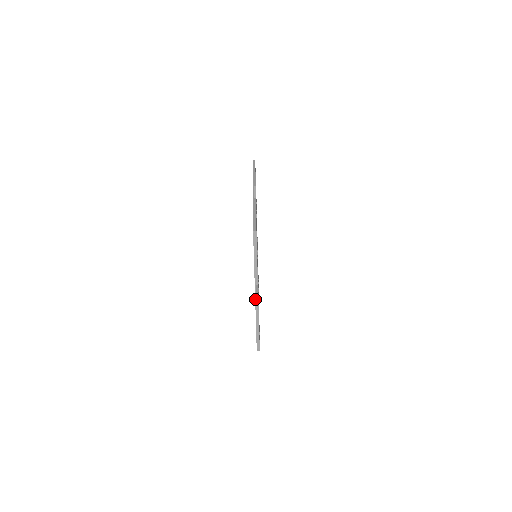
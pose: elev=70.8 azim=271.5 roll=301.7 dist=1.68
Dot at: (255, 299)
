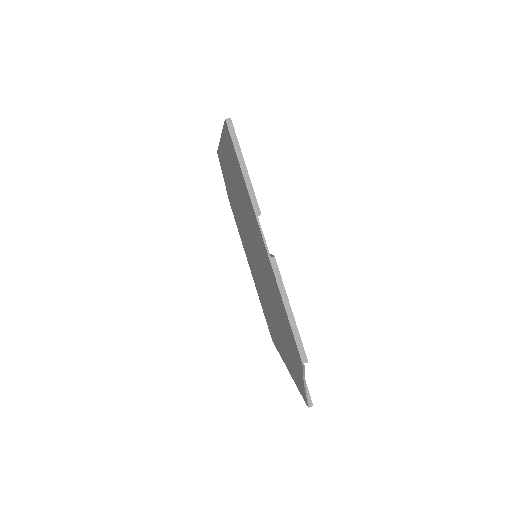
Dot at: (265, 246)
